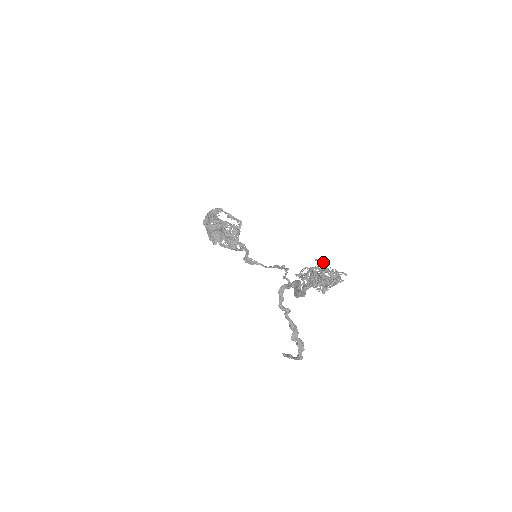
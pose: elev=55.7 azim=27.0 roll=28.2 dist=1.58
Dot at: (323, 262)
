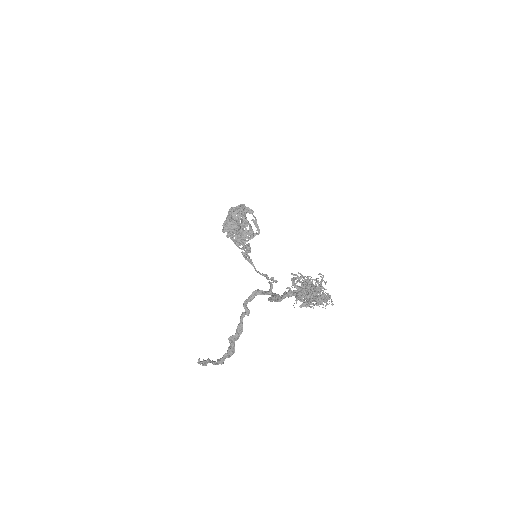
Dot at: occluded
